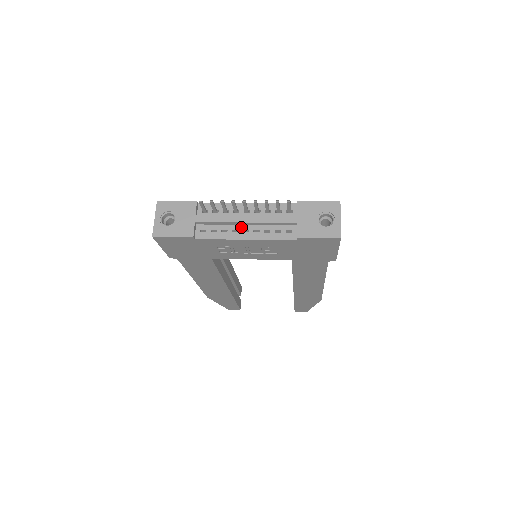
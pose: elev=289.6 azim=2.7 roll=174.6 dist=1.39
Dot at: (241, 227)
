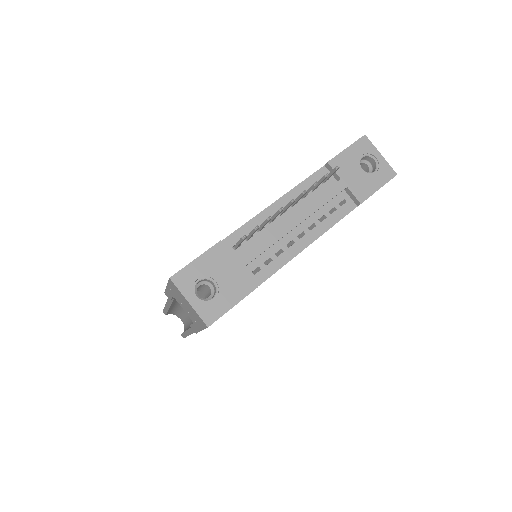
Dot at: (293, 234)
